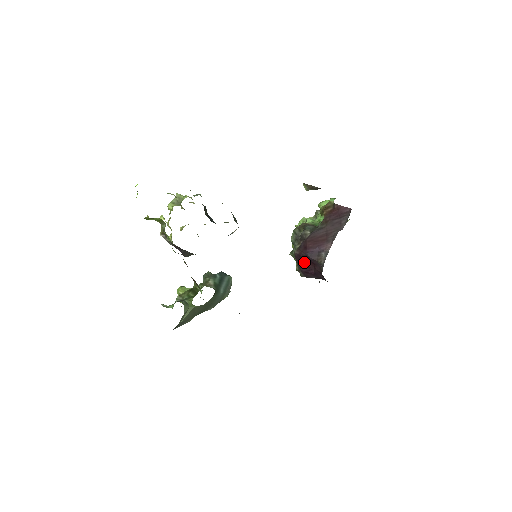
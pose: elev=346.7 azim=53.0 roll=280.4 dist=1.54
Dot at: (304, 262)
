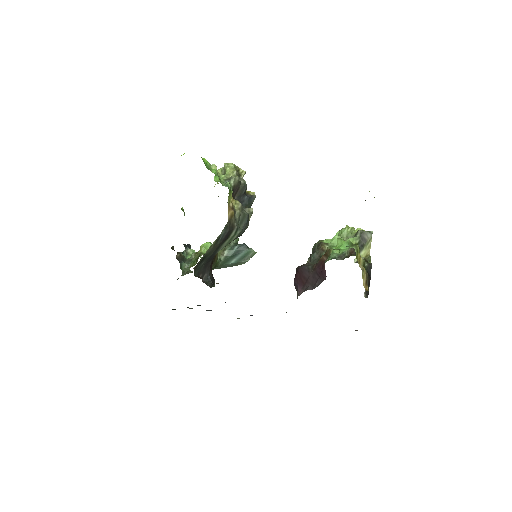
Dot at: occluded
